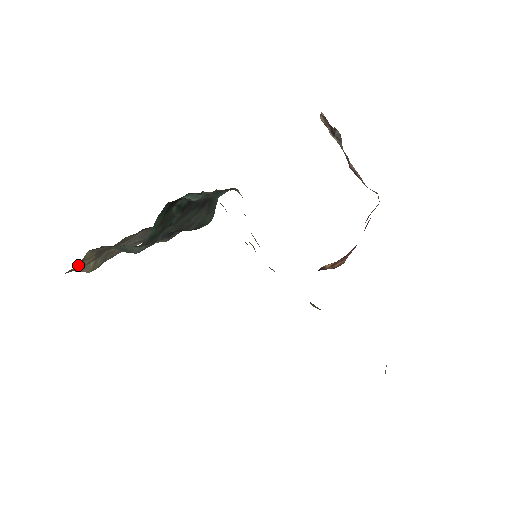
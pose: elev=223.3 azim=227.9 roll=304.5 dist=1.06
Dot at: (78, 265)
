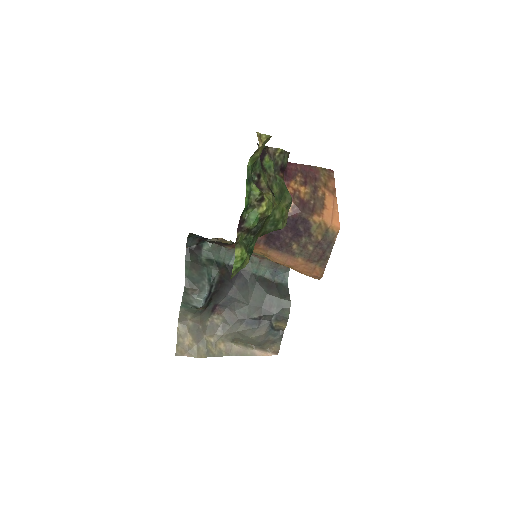
Dot at: (180, 343)
